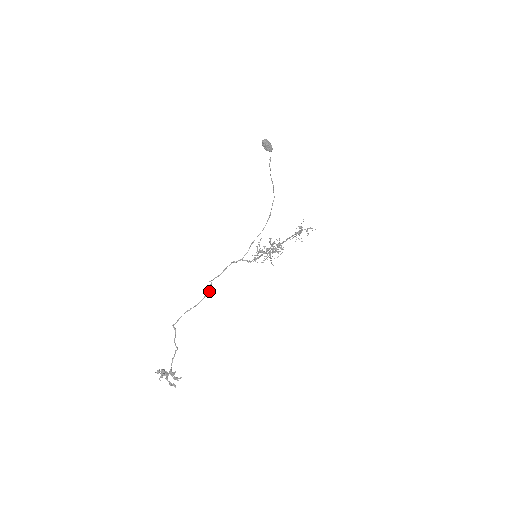
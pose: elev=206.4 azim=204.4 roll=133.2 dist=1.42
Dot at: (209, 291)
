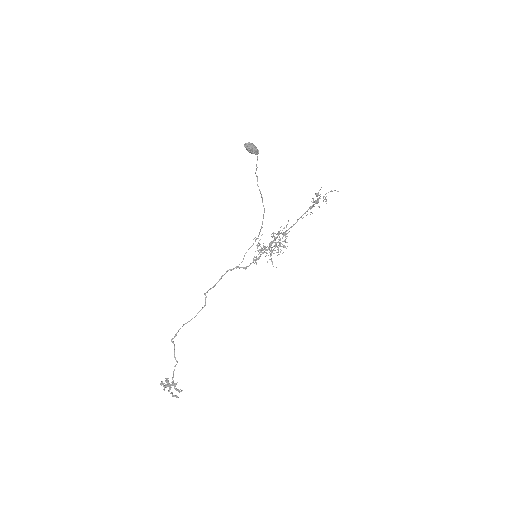
Dot at: (204, 305)
